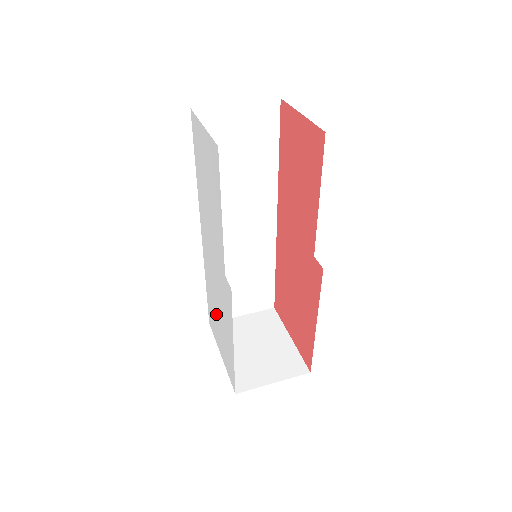
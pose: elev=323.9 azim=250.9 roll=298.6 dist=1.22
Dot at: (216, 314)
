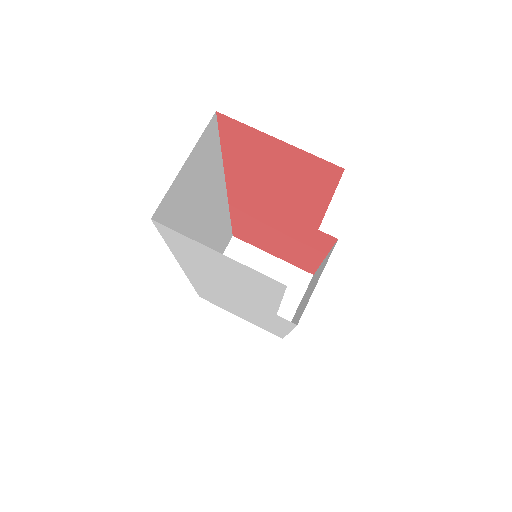
Dot at: occluded
